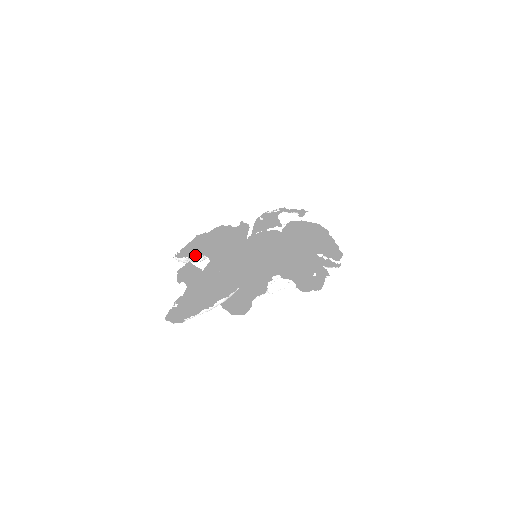
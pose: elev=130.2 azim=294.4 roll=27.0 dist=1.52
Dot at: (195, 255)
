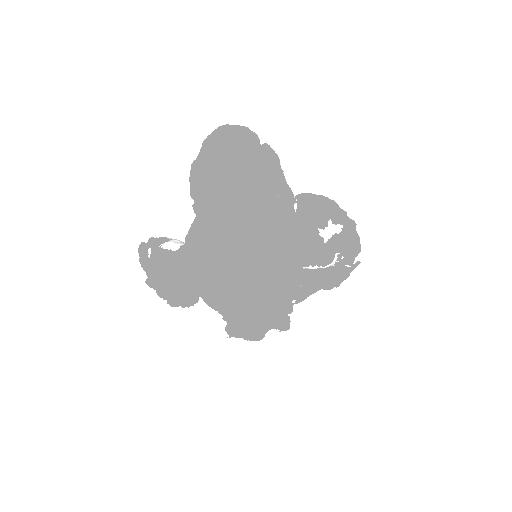
Dot at: (235, 139)
